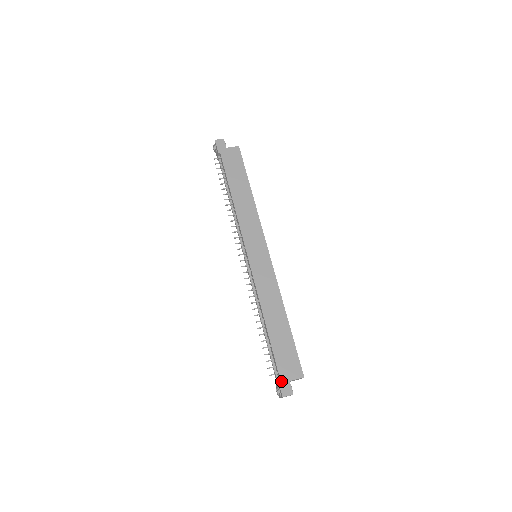
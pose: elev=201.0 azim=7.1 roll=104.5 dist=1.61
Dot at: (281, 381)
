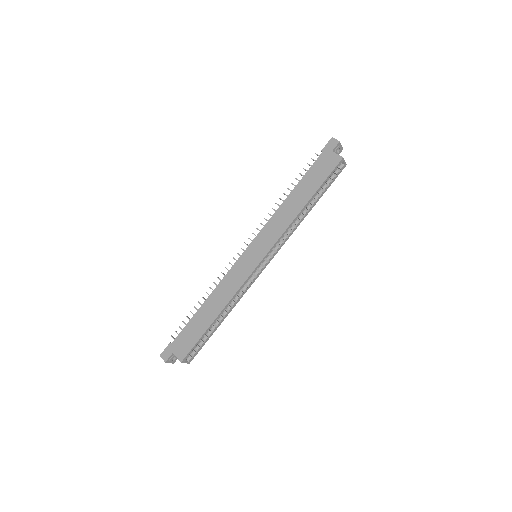
Dot at: (169, 346)
